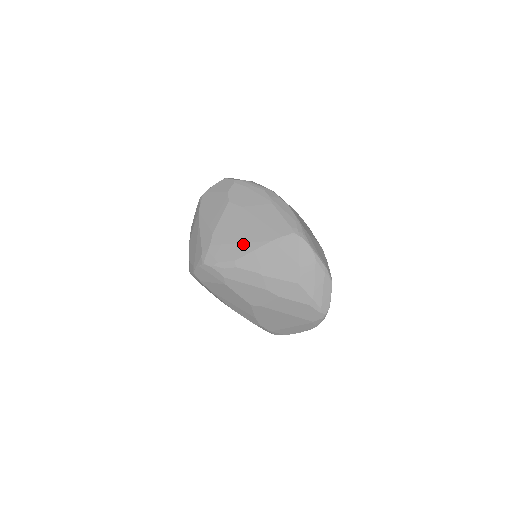
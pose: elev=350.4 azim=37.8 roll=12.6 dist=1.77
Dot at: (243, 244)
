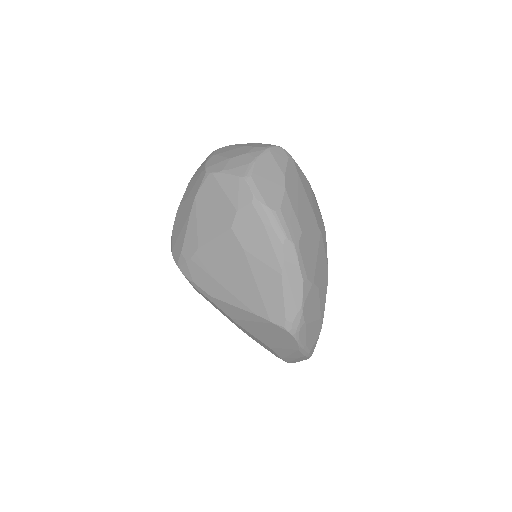
Dot at: (226, 291)
